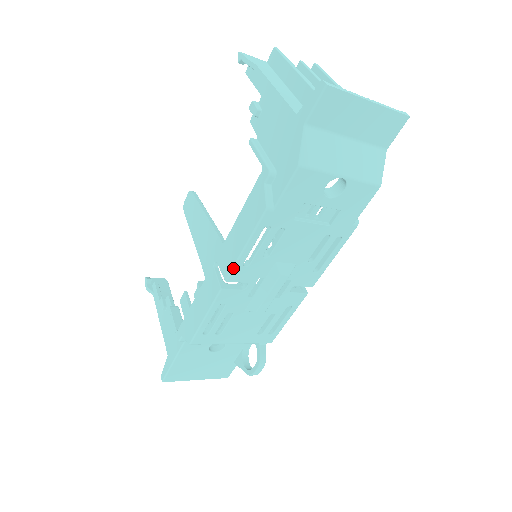
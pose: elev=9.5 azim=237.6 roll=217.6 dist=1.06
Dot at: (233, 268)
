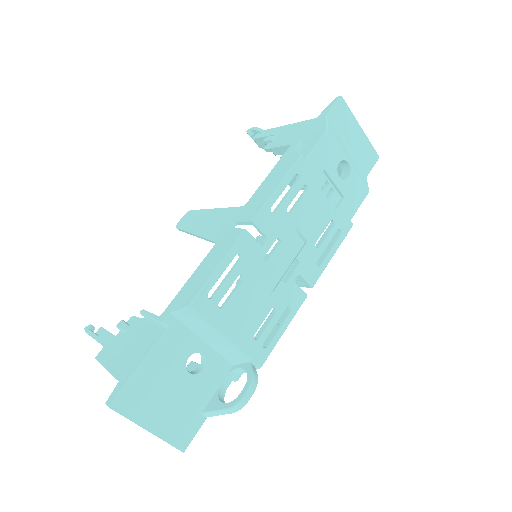
Dot at: (263, 207)
